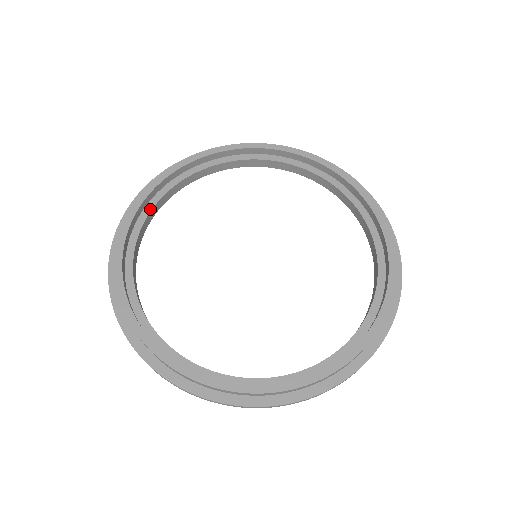
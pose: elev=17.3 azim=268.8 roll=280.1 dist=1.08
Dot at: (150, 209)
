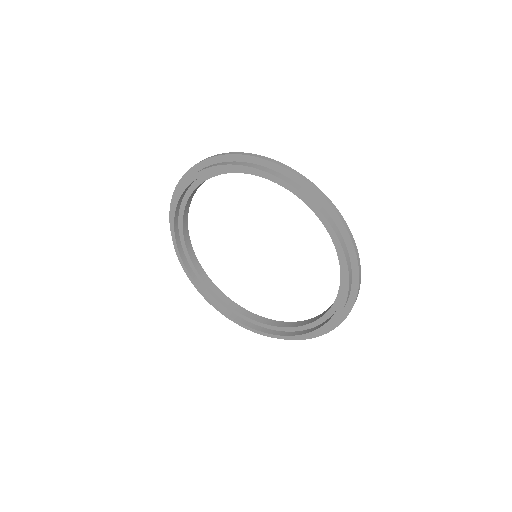
Dot at: (182, 216)
